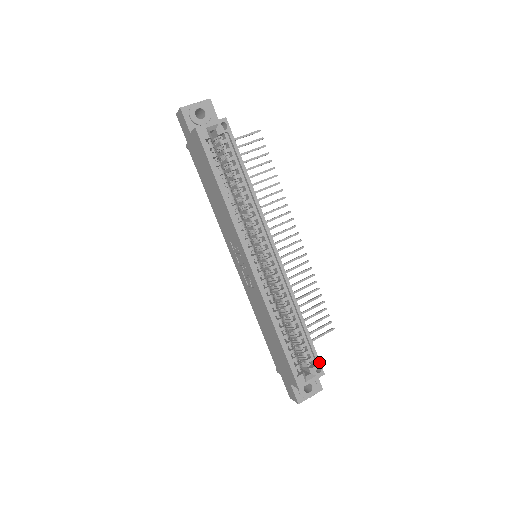
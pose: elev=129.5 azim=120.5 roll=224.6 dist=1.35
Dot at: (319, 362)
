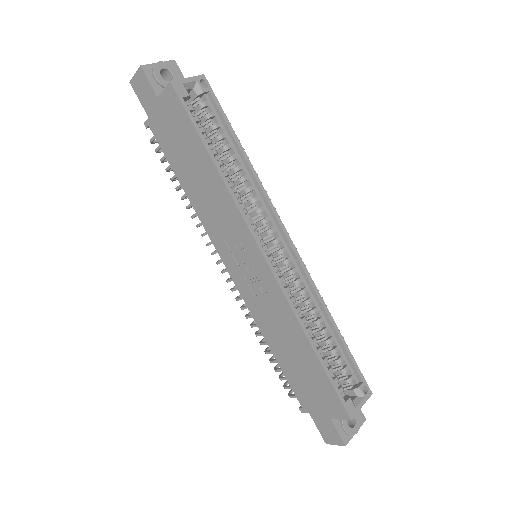
Dot at: (363, 378)
